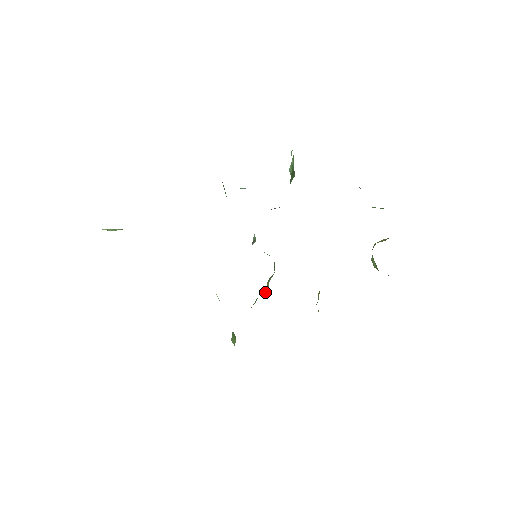
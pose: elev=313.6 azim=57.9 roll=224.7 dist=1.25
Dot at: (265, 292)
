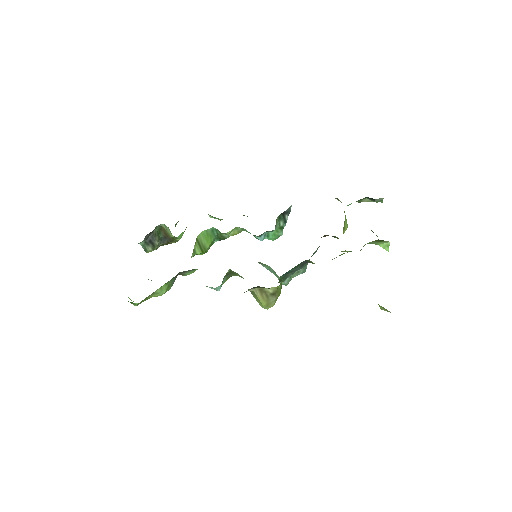
Dot at: occluded
